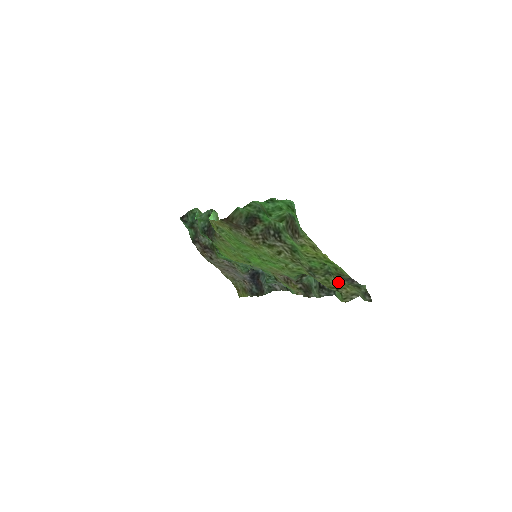
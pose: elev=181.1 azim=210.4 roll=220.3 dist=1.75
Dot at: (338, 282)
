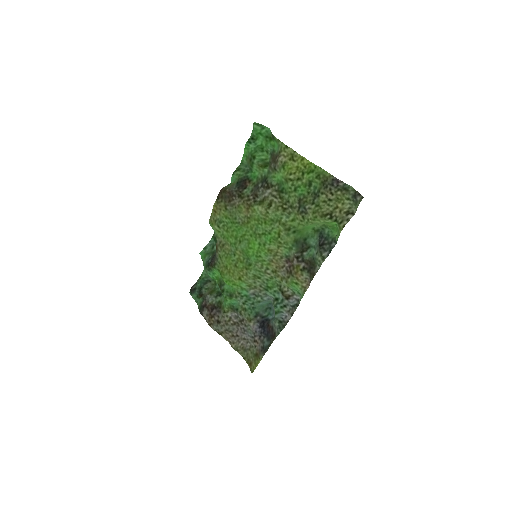
Dot at: (327, 198)
